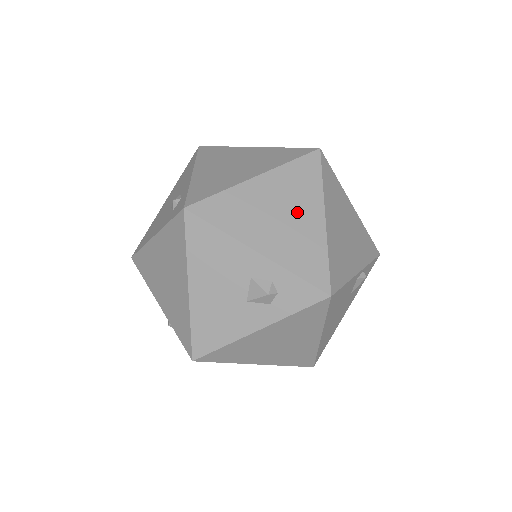
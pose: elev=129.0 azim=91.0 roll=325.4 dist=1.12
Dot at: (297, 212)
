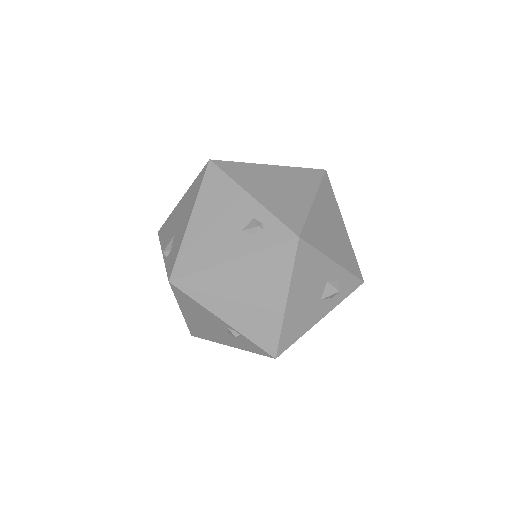
Dot at: (336, 225)
